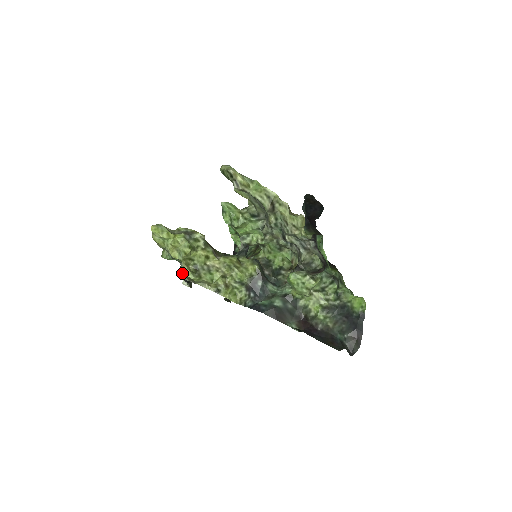
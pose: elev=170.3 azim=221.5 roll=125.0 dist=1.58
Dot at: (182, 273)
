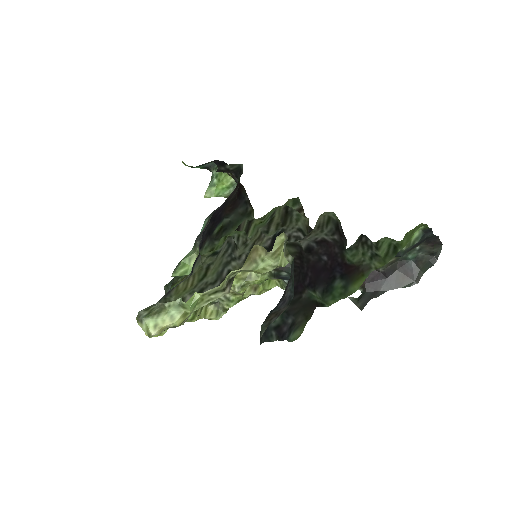
Dot at: occluded
